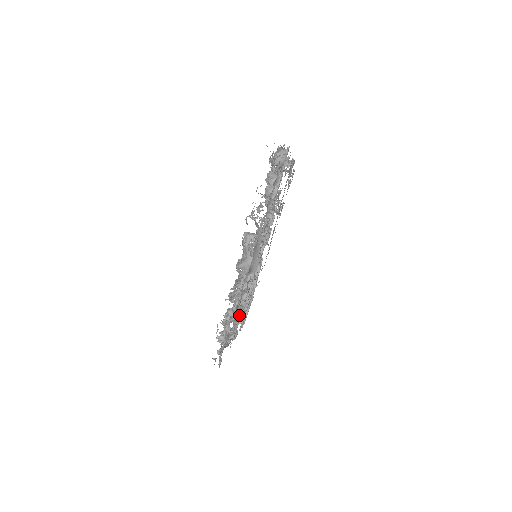
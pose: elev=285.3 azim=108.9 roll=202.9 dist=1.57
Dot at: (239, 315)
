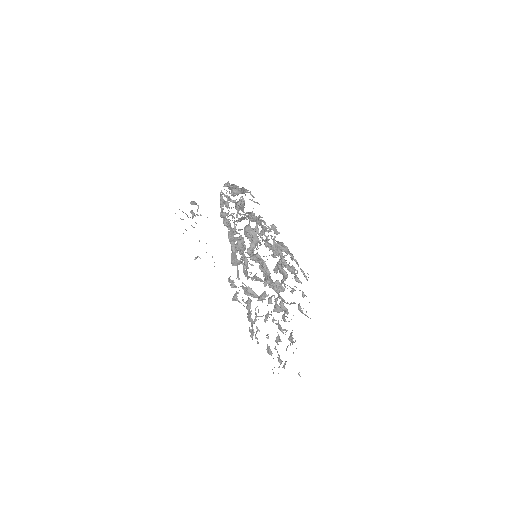
Dot at: occluded
